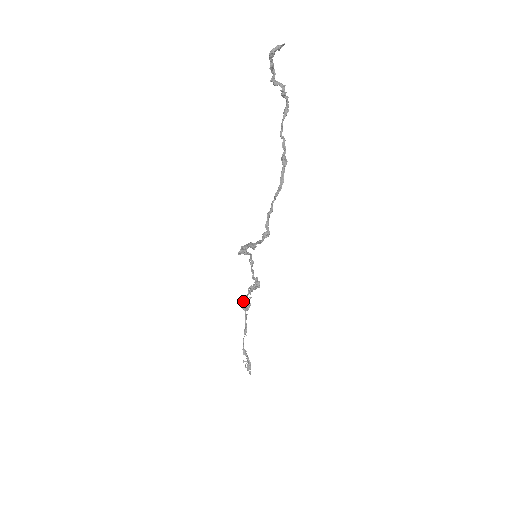
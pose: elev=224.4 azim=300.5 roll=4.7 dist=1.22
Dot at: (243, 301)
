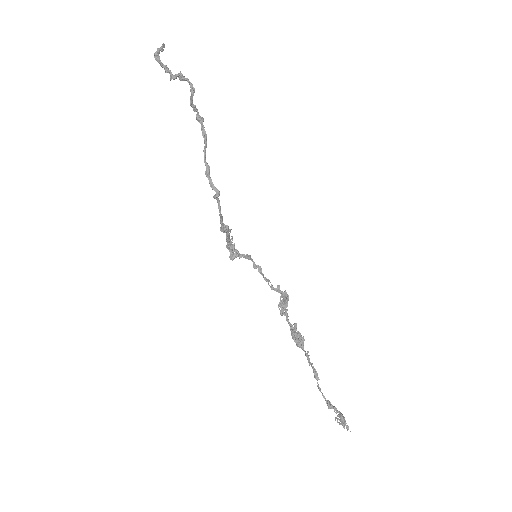
Dot at: (291, 335)
